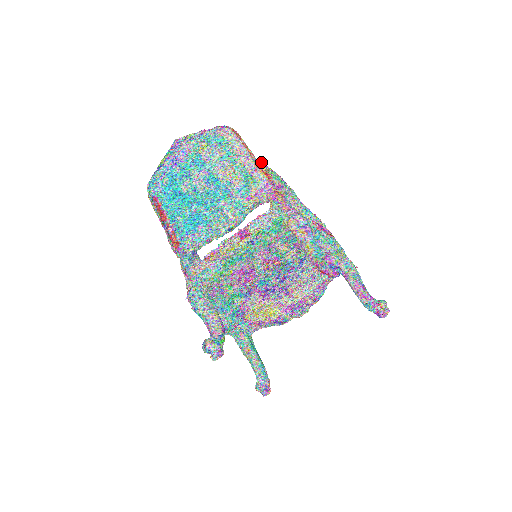
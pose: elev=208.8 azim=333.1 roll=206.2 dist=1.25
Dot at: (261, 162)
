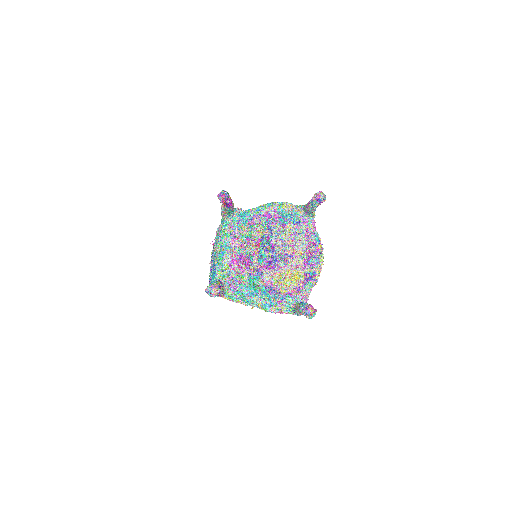
Dot at: occluded
